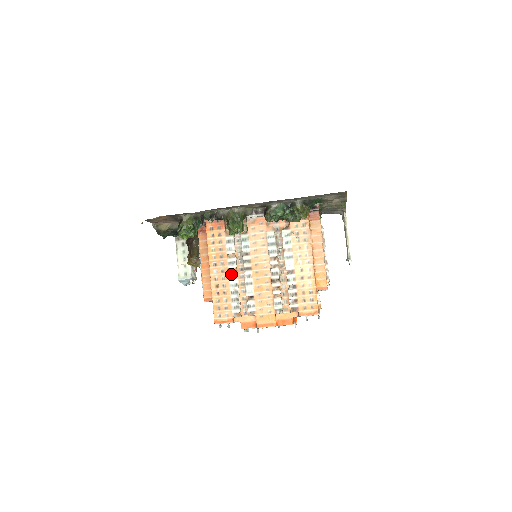
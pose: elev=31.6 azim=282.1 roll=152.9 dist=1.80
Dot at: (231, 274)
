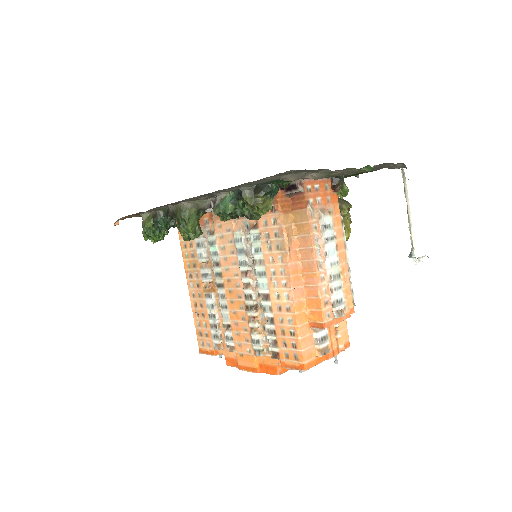
Dot at: (205, 291)
